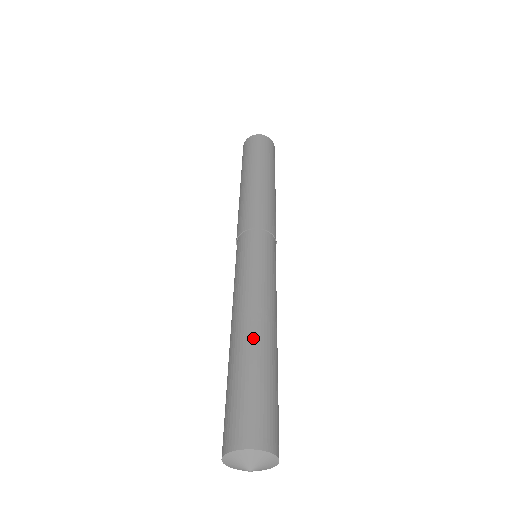
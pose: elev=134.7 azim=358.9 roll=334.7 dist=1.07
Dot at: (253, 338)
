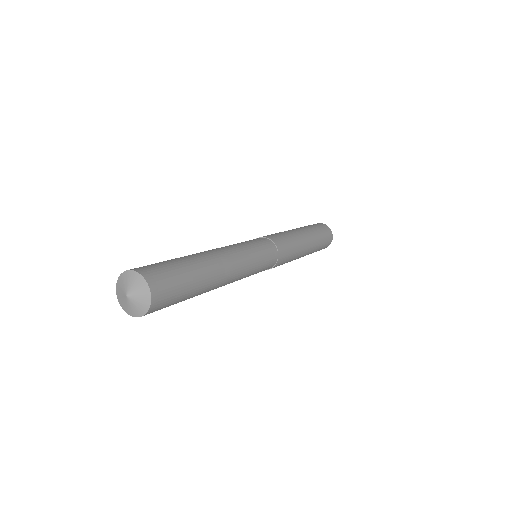
Dot at: (211, 262)
